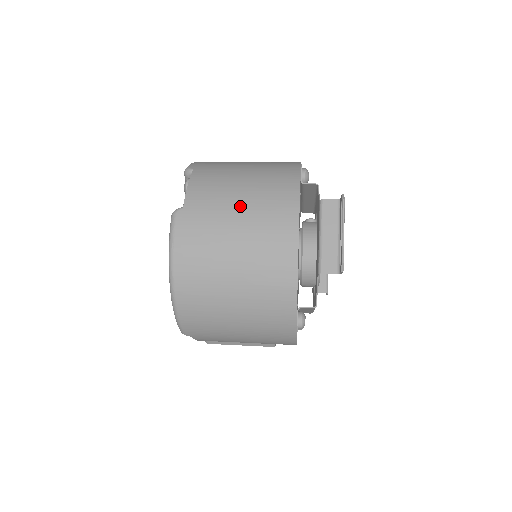
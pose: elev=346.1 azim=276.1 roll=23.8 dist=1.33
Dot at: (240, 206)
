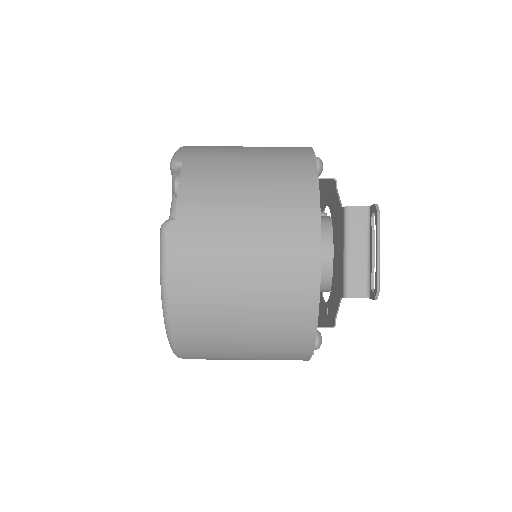
Dot at: (247, 216)
